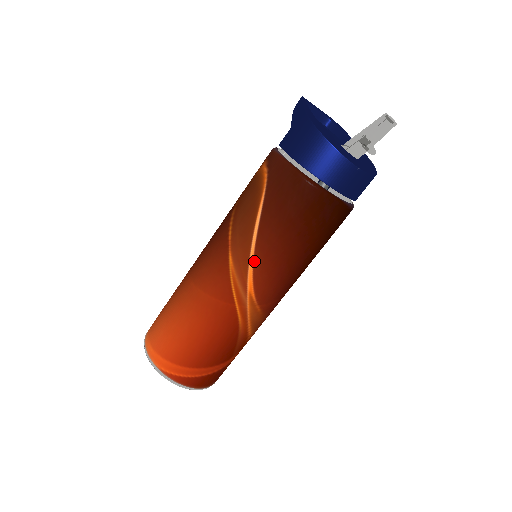
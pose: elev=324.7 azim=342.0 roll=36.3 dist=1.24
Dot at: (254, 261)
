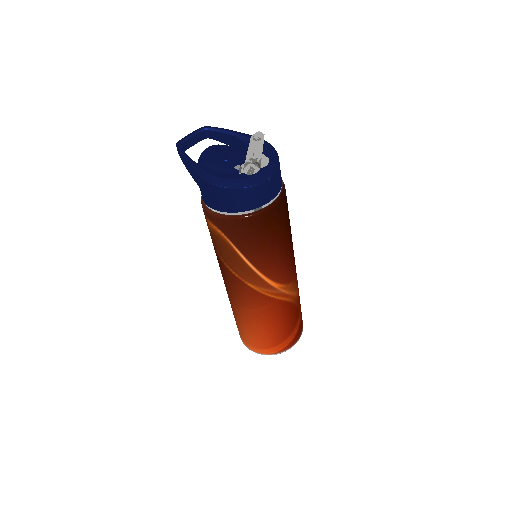
Dot at: (264, 275)
